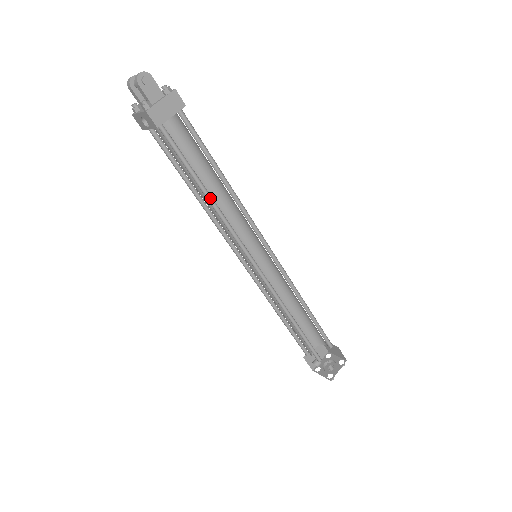
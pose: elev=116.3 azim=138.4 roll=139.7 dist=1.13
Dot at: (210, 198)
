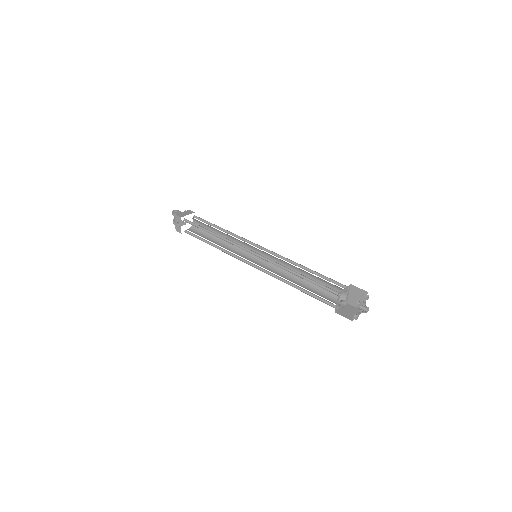
Dot at: (215, 235)
